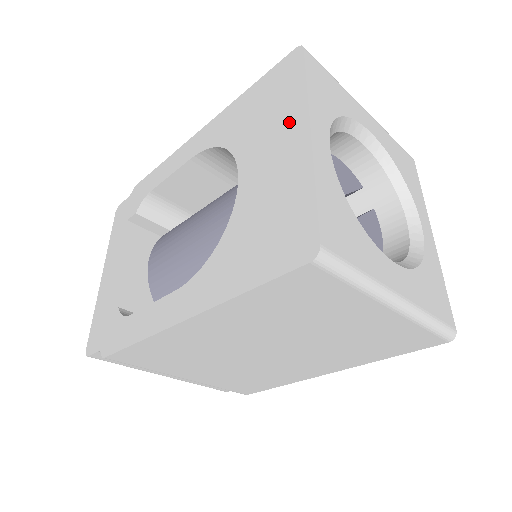
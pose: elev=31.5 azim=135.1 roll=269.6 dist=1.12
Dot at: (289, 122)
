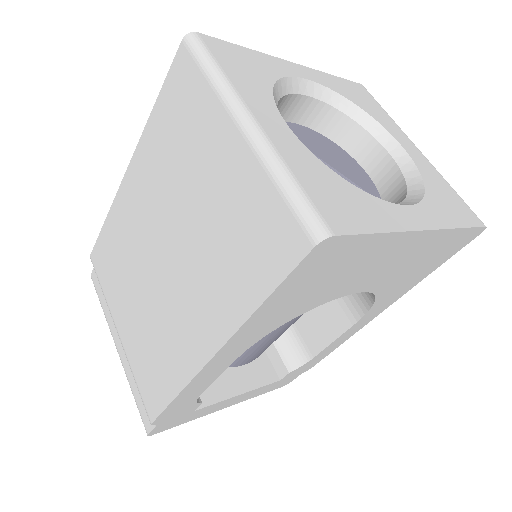
Dot at: occluded
